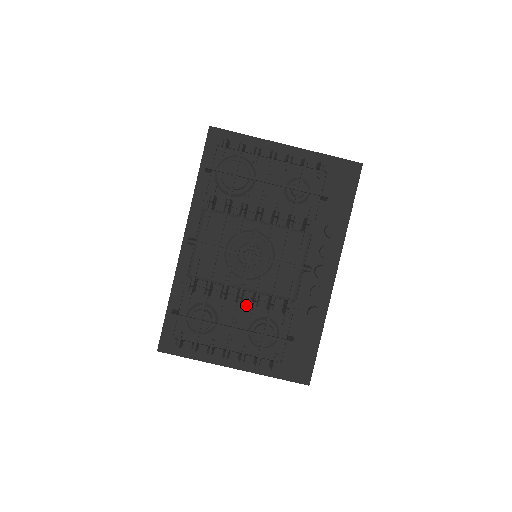
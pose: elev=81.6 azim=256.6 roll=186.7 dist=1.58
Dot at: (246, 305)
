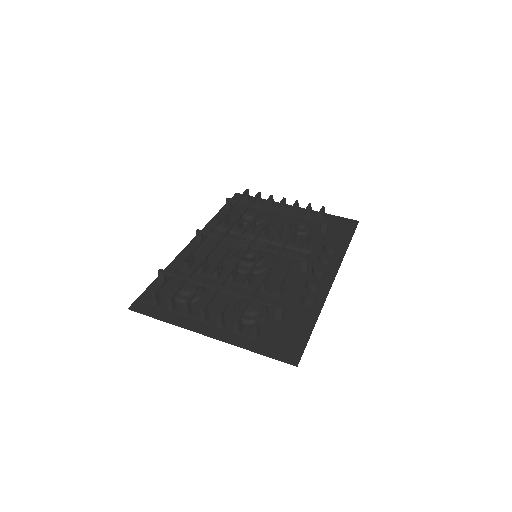
Dot at: (237, 288)
